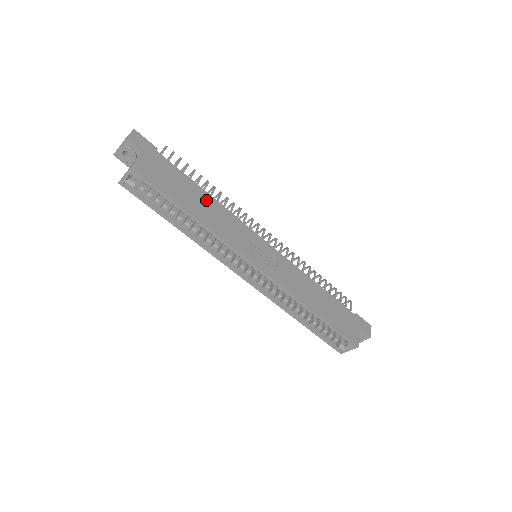
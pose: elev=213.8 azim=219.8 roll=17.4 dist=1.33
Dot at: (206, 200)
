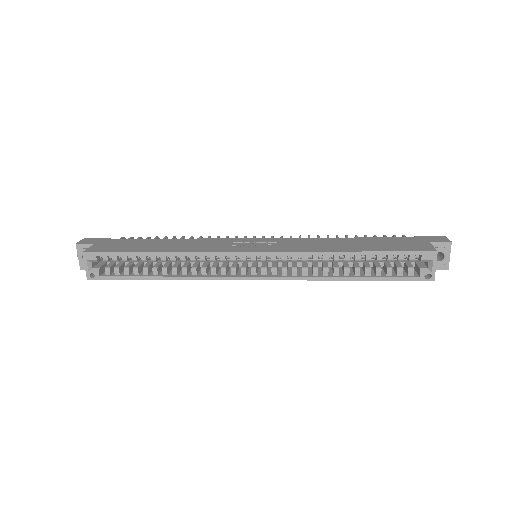
Dot at: (172, 242)
